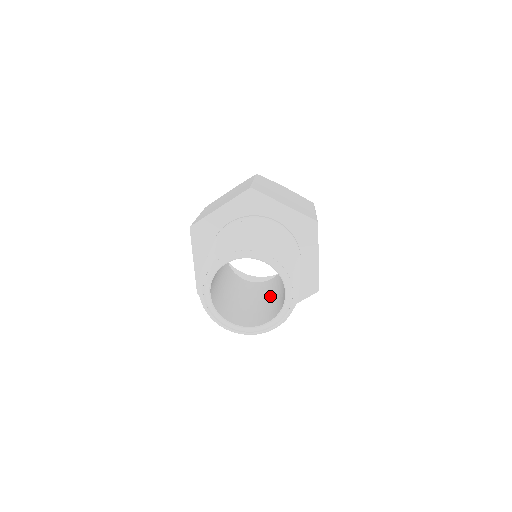
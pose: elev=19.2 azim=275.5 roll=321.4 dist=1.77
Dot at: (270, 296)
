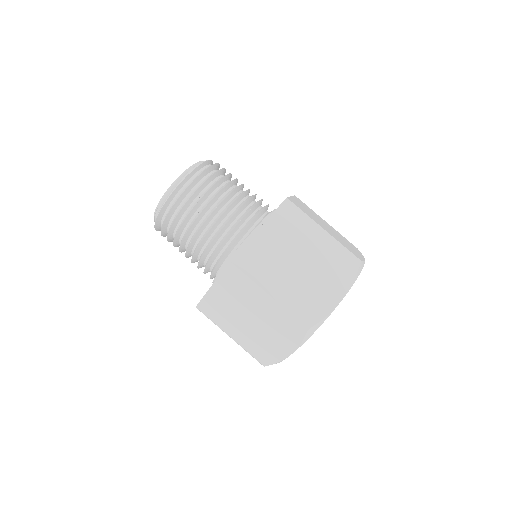
Dot at: occluded
